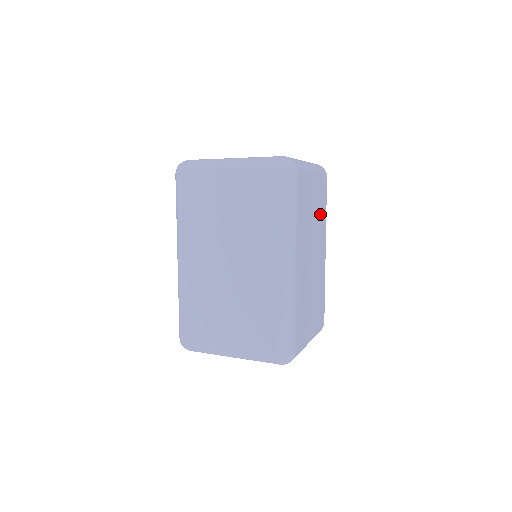
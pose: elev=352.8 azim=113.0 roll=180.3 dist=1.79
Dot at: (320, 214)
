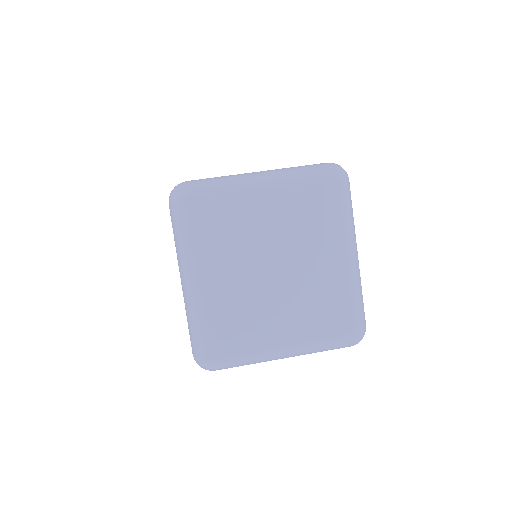
Dot at: occluded
